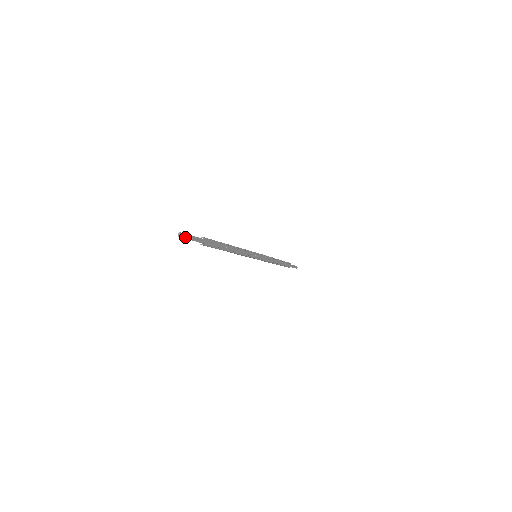
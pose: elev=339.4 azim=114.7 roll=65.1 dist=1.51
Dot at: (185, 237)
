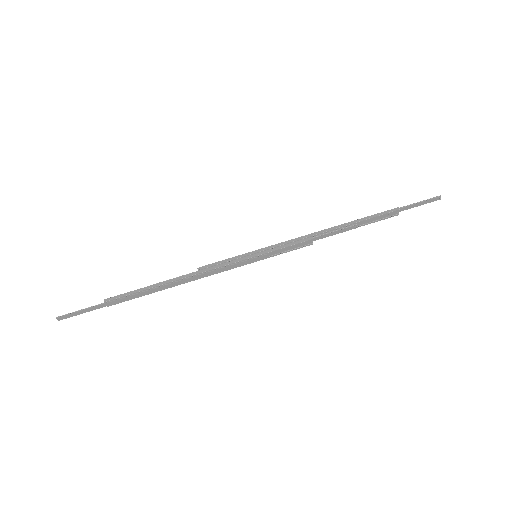
Dot at: (69, 316)
